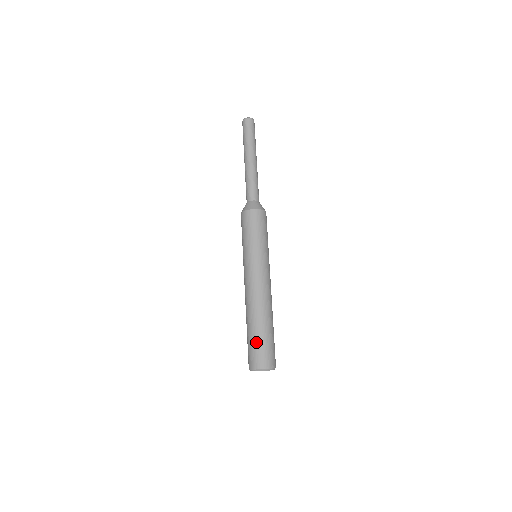
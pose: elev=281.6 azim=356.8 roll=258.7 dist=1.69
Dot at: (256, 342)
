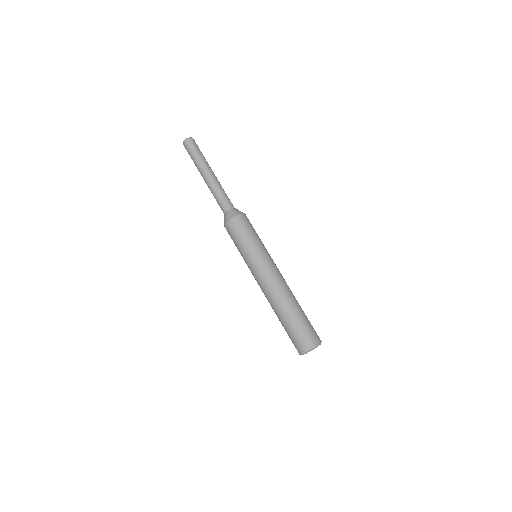
Dot at: (292, 330)
